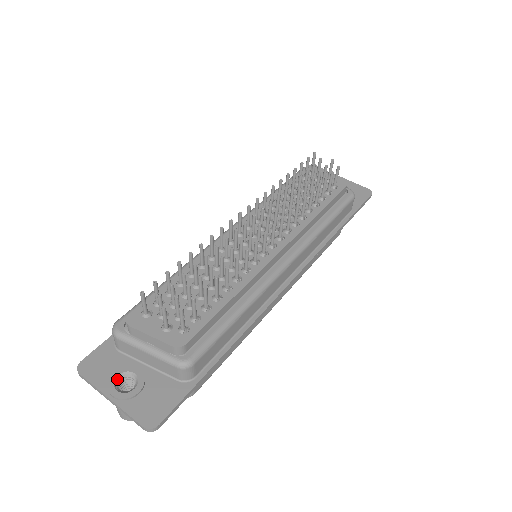
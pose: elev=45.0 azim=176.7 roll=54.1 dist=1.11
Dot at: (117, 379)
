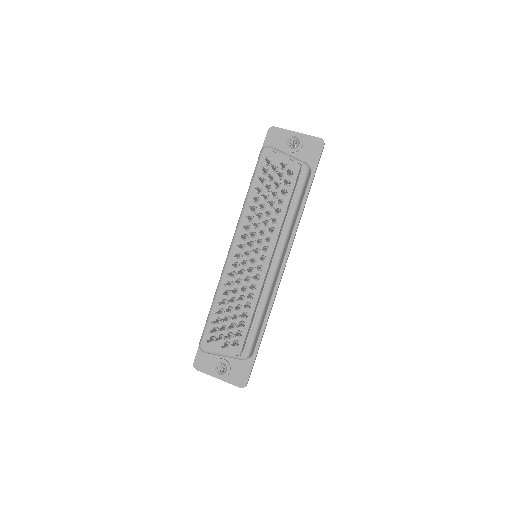
Dot at: (216, 368)
